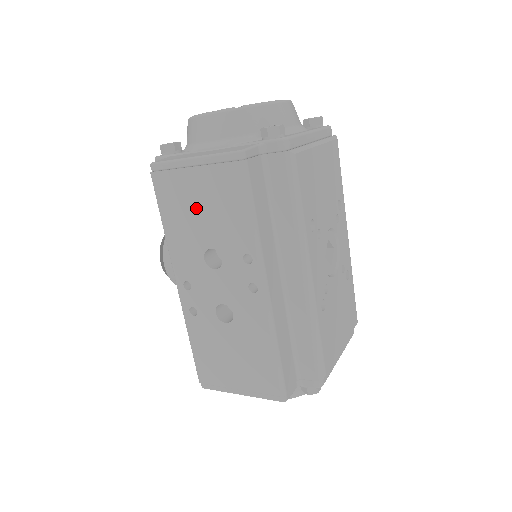
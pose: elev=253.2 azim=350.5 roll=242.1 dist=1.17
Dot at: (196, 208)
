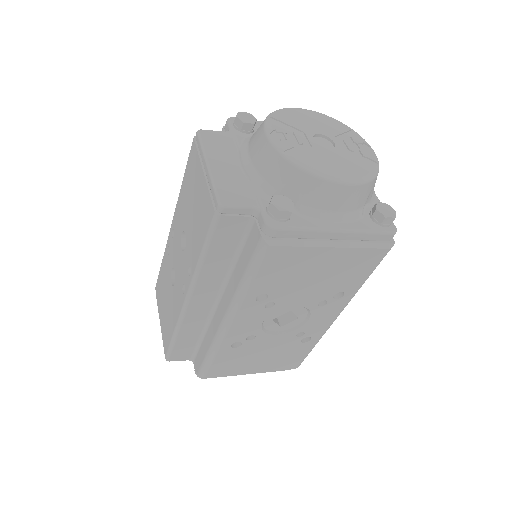
Dot at: (193, 199)
